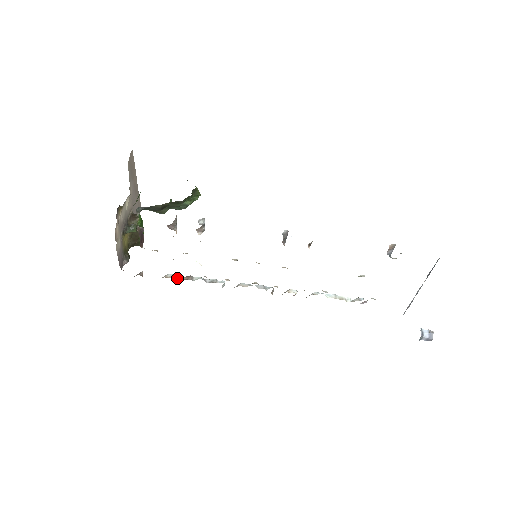
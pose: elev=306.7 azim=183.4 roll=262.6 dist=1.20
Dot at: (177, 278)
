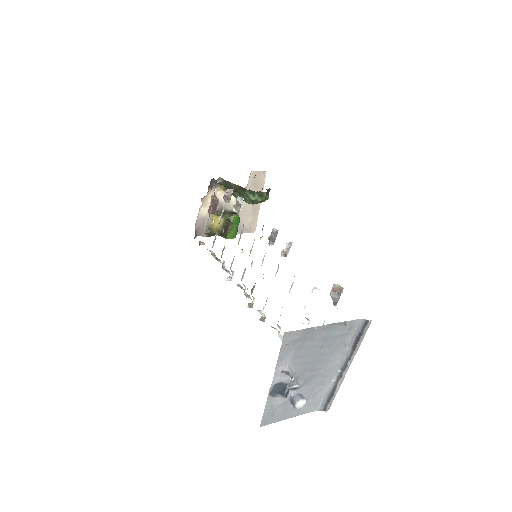
Dot at: (212, 255)
